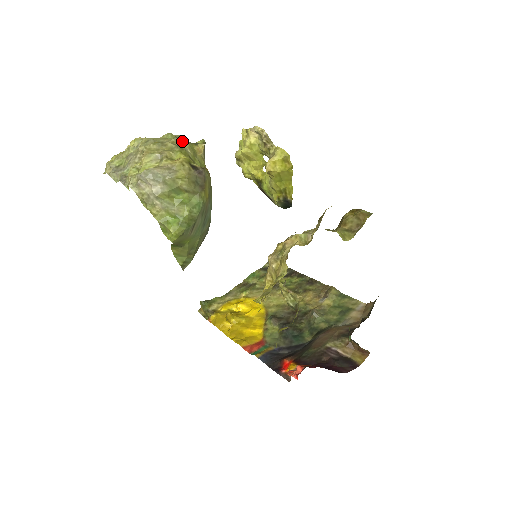
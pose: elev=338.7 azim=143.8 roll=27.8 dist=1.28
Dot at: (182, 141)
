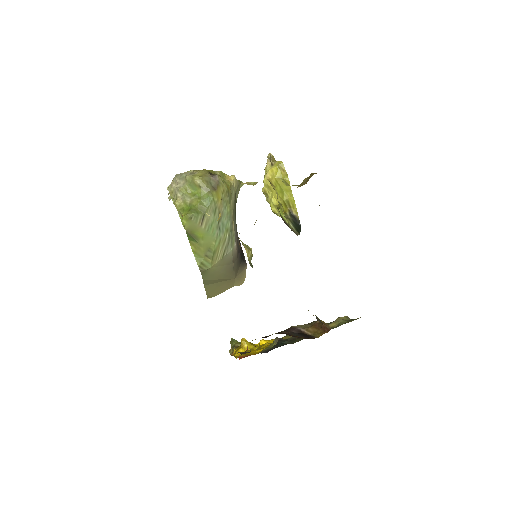
Dot at: occluded
